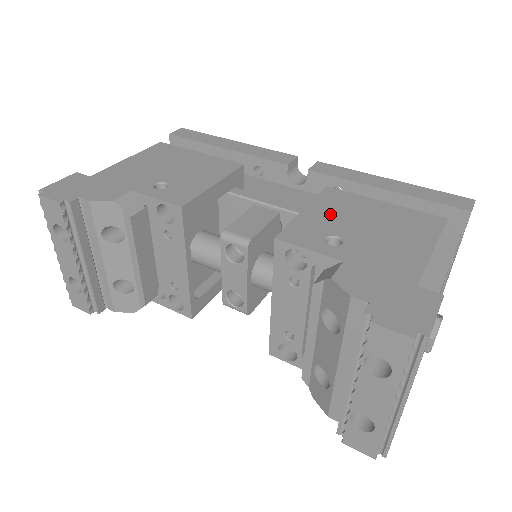
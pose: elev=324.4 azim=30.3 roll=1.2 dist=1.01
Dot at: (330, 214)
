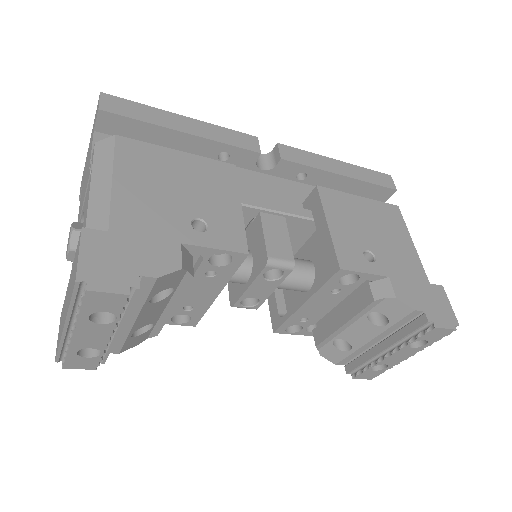
Dot at: (346, 224)
